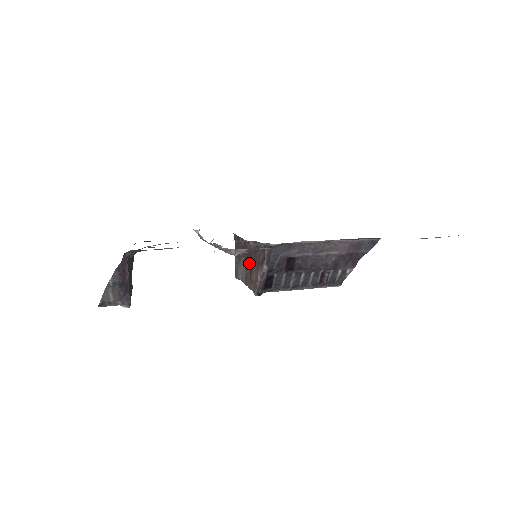
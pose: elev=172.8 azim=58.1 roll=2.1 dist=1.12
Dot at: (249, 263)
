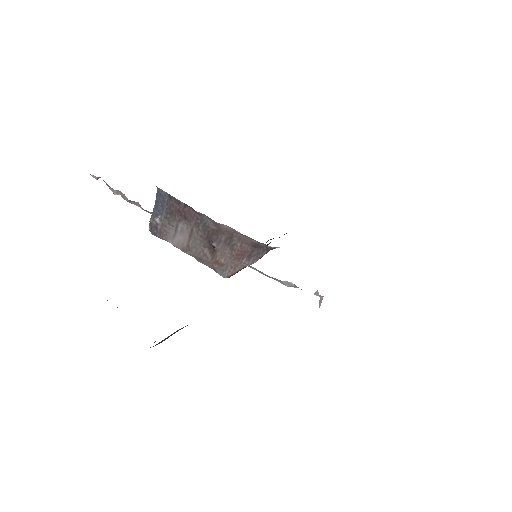
Dot at: (208, 240)
